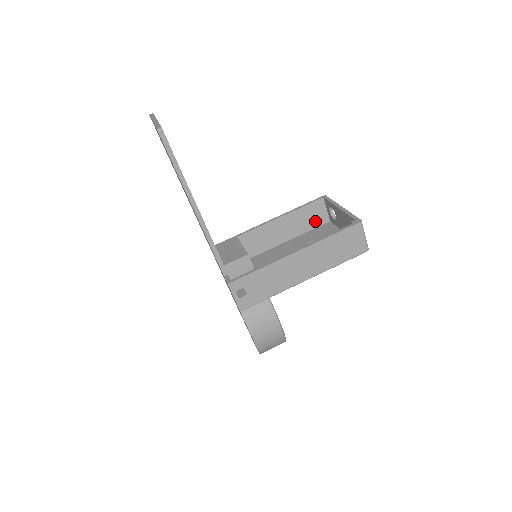
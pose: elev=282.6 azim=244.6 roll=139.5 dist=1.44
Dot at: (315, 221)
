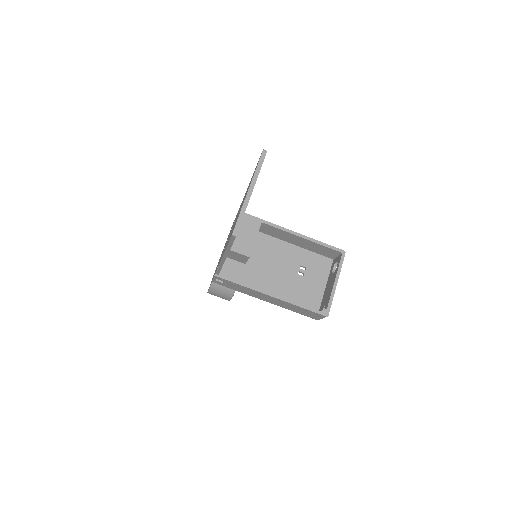
Dot at: (324, 253)
